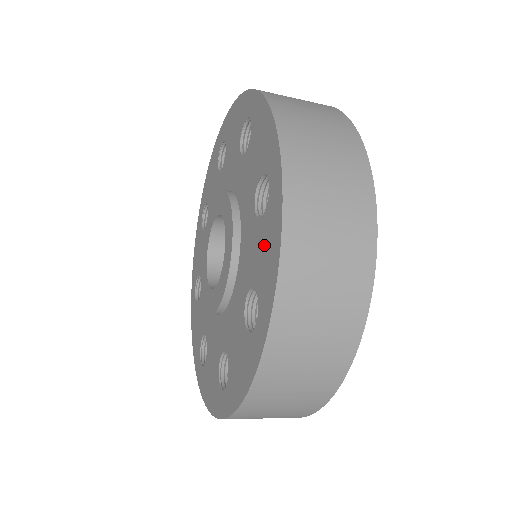
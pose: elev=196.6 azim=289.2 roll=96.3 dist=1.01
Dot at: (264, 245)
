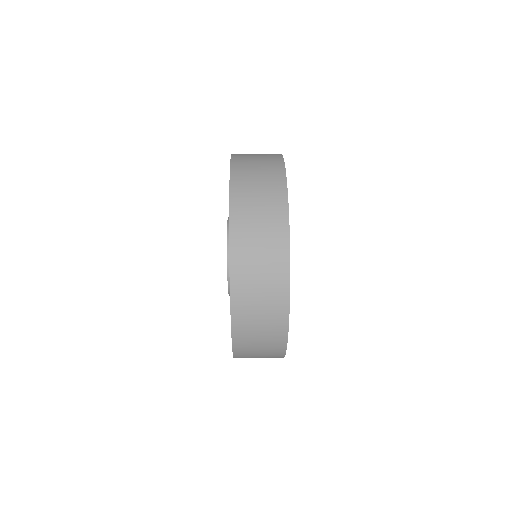
Dot at: occluded
